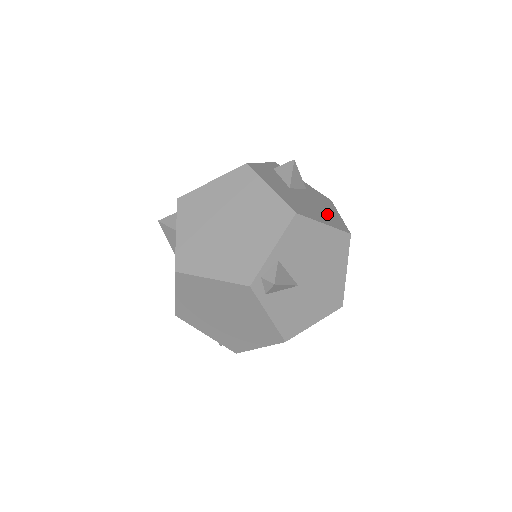
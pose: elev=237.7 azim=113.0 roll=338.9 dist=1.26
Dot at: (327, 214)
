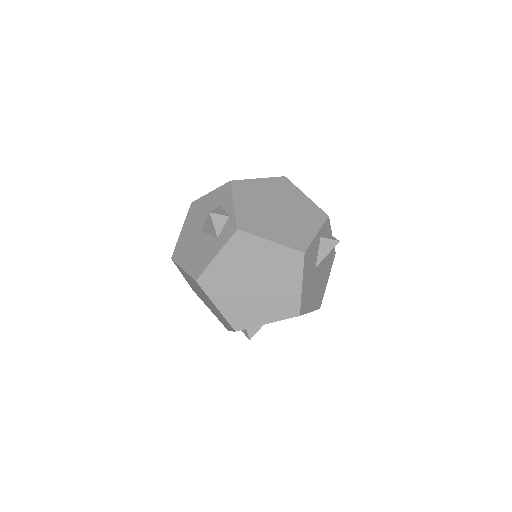
Dot at: (320, 290)
